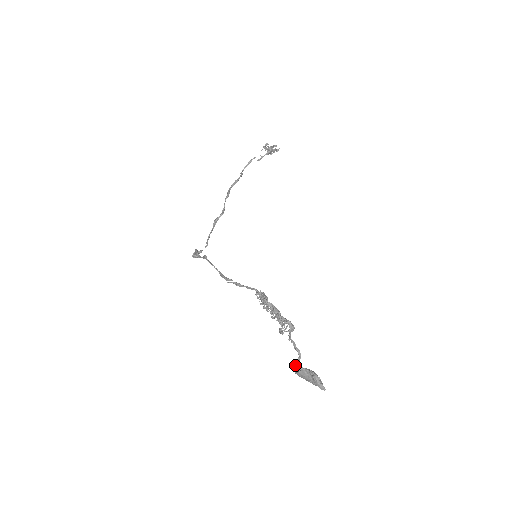
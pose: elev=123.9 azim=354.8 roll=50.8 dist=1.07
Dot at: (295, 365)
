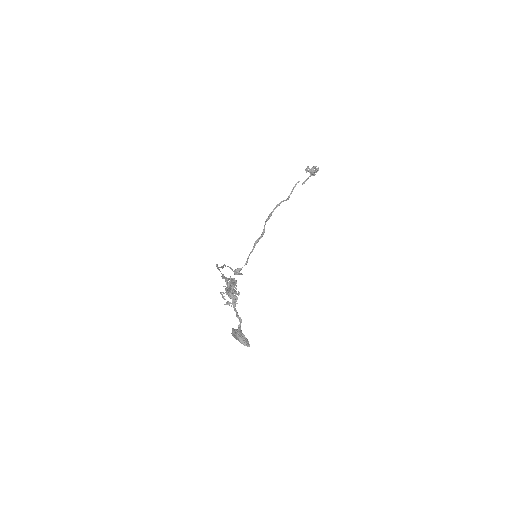
Dot at: occluded
